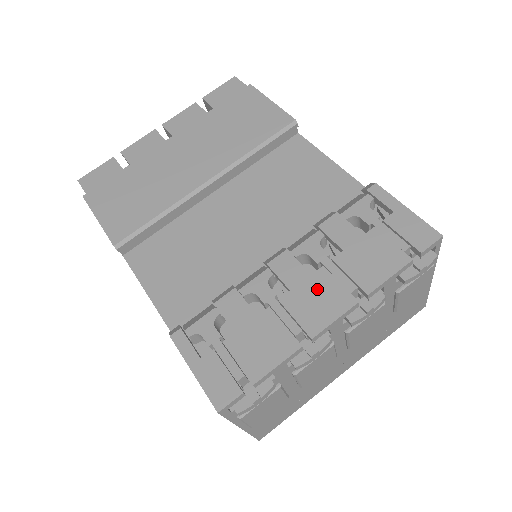
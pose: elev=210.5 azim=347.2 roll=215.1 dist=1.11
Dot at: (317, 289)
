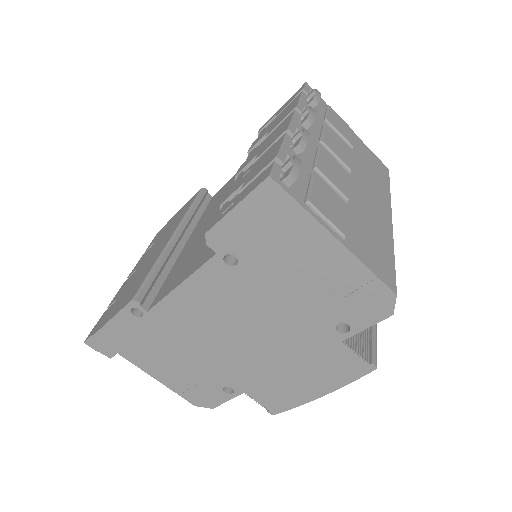
Dot at: (270, 138)
